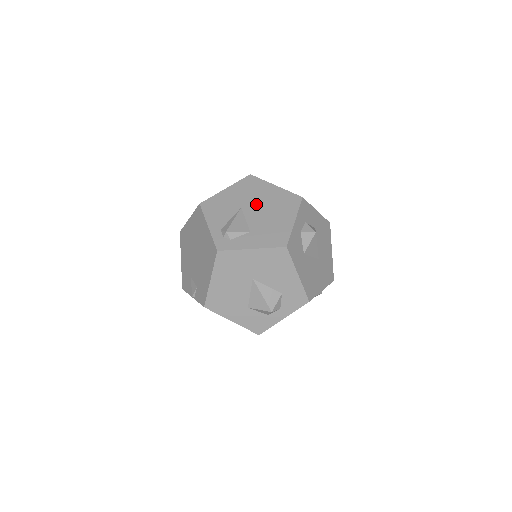
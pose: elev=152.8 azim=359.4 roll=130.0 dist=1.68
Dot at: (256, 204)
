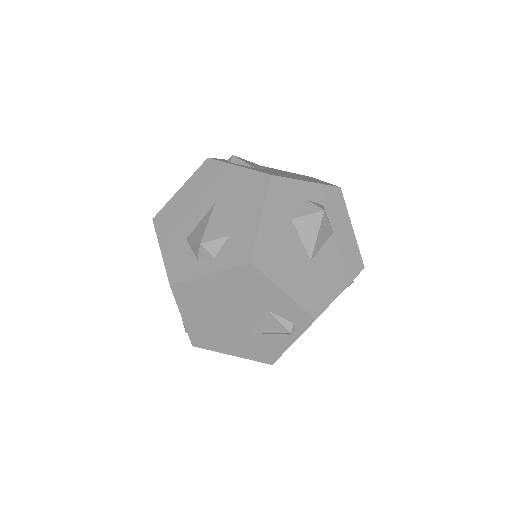
Dot at: occluded
